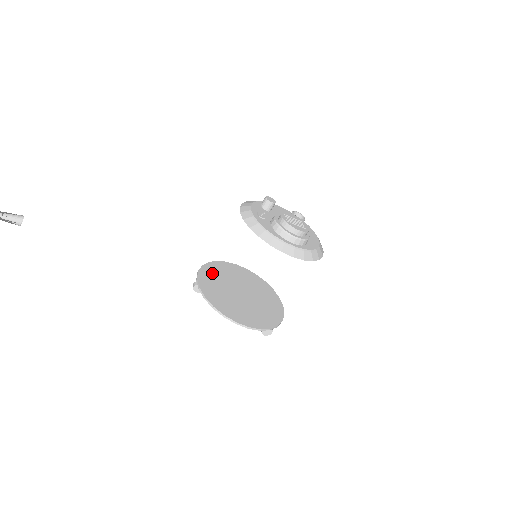
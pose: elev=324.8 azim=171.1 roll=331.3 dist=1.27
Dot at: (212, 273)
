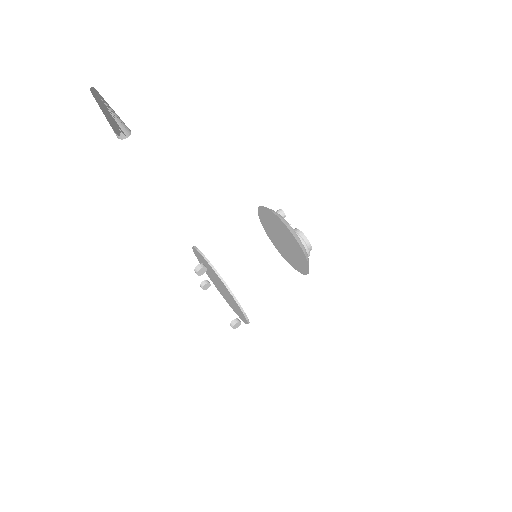
Dot at: occluded
